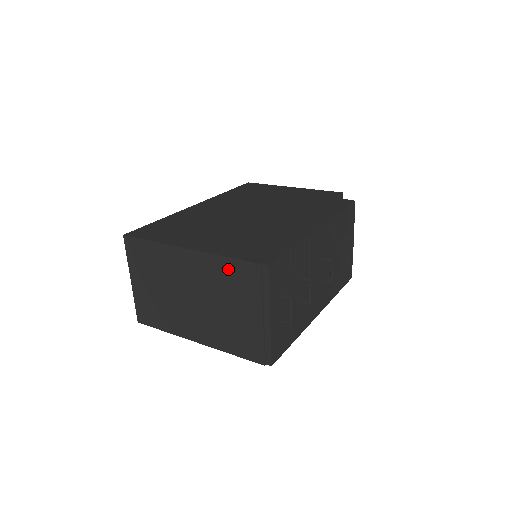
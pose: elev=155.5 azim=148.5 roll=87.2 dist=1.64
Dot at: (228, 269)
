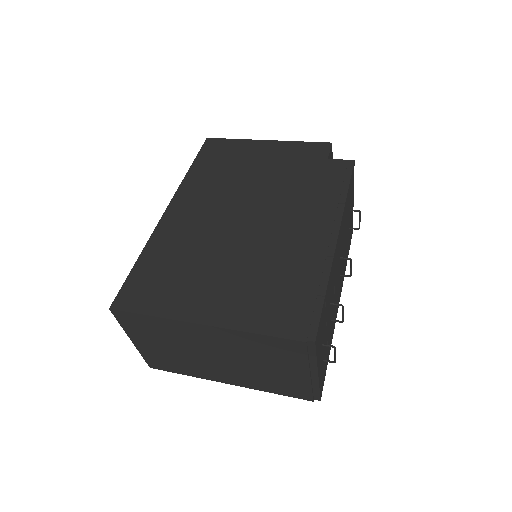
Dot at: (262, 343)
